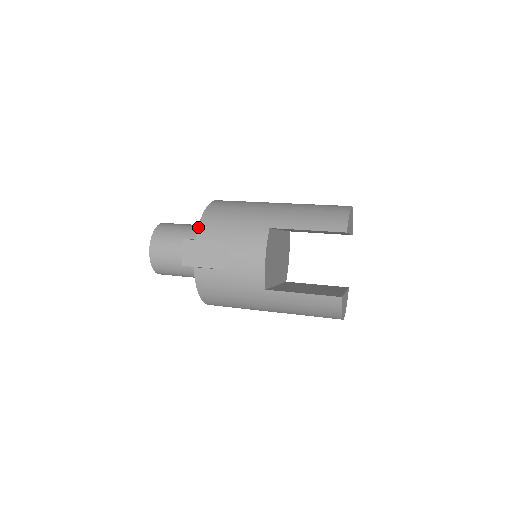
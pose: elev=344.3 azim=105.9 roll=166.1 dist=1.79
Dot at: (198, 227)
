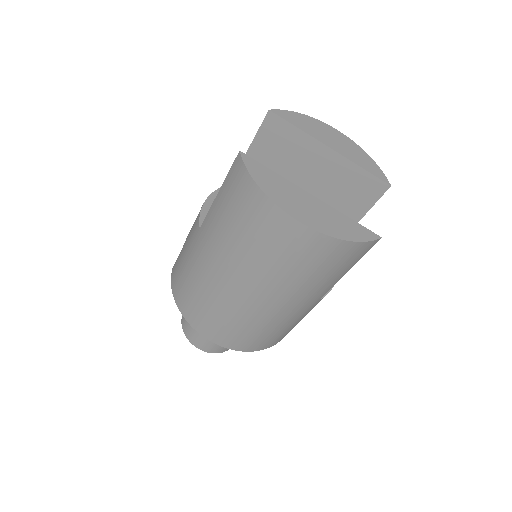
Dot at: occluded
